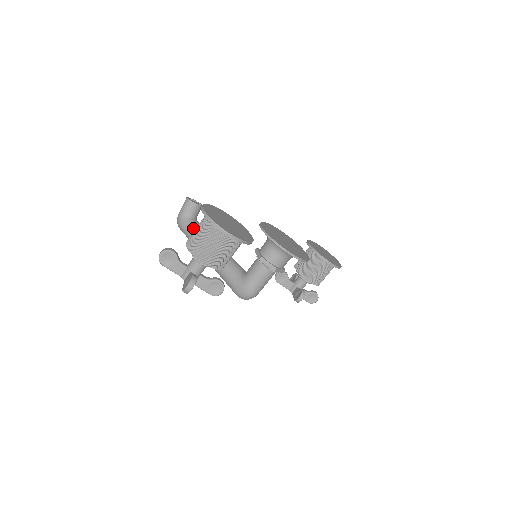
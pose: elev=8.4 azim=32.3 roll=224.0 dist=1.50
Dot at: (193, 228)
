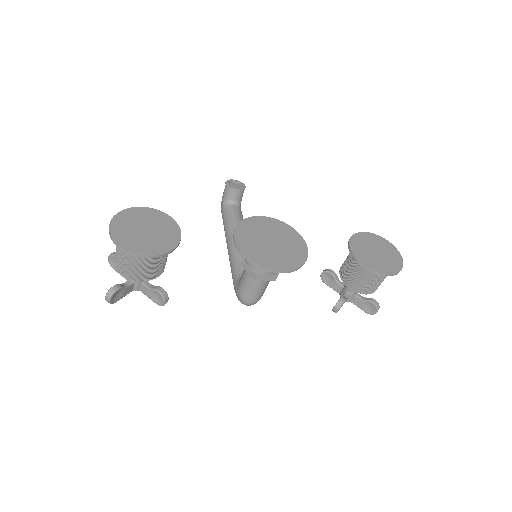
Dot at: (226, 216)
